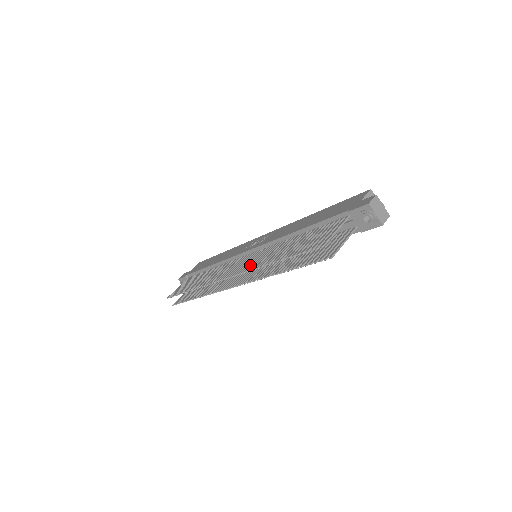
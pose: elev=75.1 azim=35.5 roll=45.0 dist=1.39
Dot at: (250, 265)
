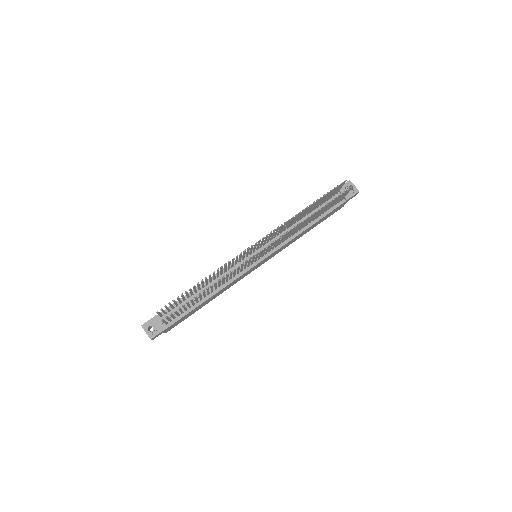
Dot at: (277, 229)
